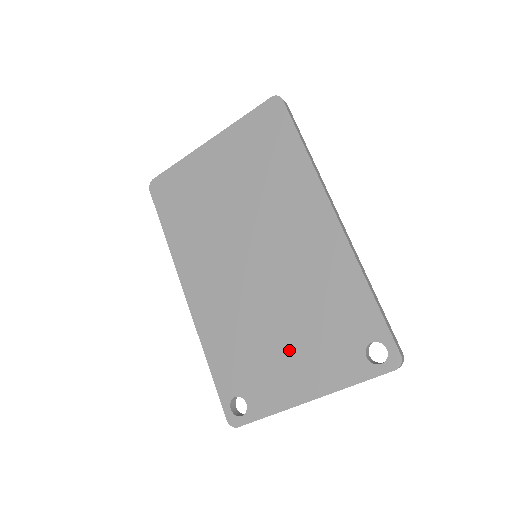
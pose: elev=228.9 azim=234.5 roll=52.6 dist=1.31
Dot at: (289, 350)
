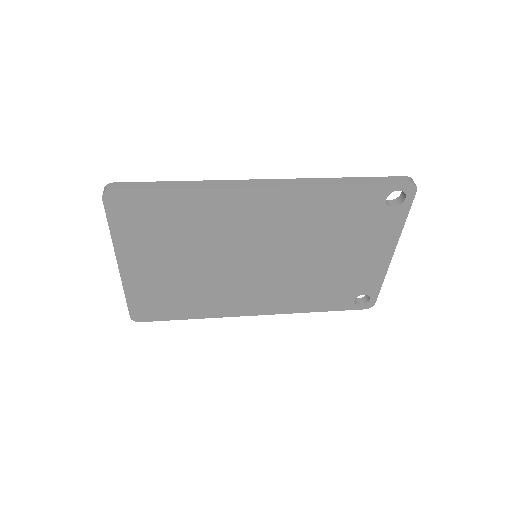
Dot at: (349, 257)
